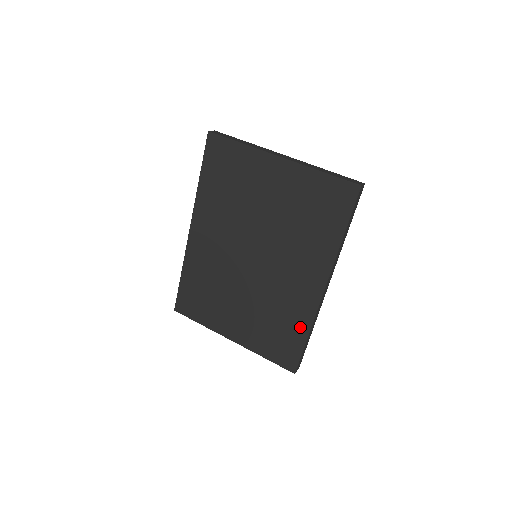
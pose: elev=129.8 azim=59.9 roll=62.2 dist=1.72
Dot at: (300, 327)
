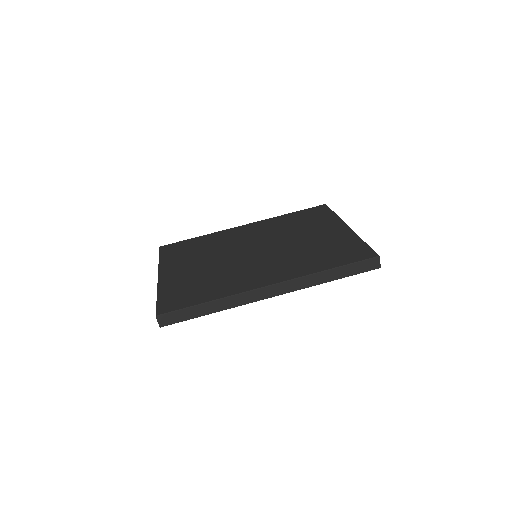
Dot at: (215, 294)
